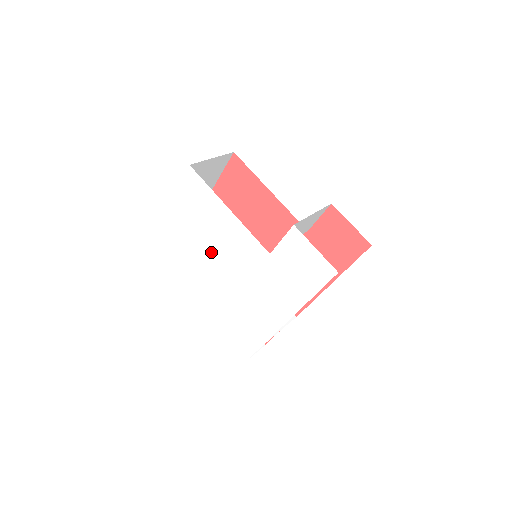
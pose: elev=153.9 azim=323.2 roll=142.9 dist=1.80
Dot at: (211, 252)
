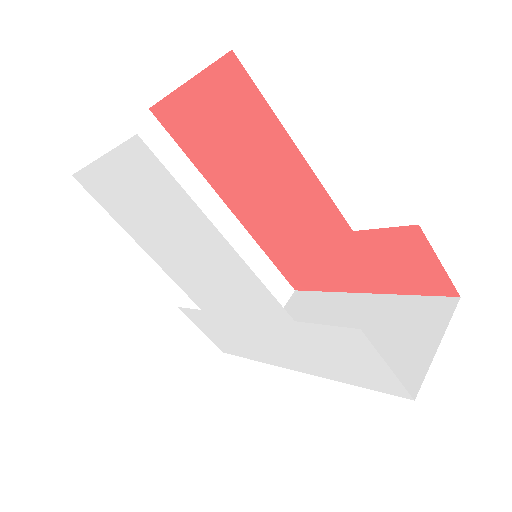
Dot at: (179, 258)
